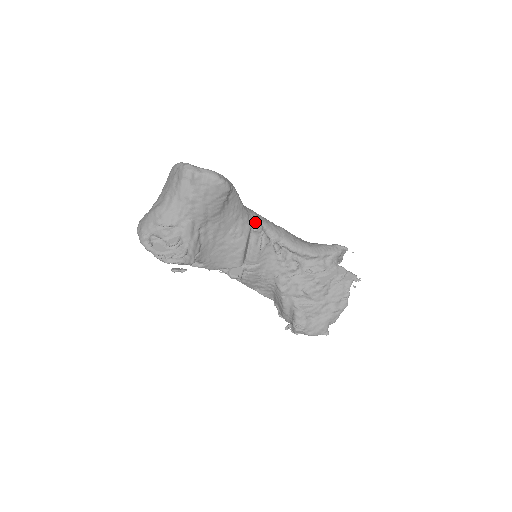
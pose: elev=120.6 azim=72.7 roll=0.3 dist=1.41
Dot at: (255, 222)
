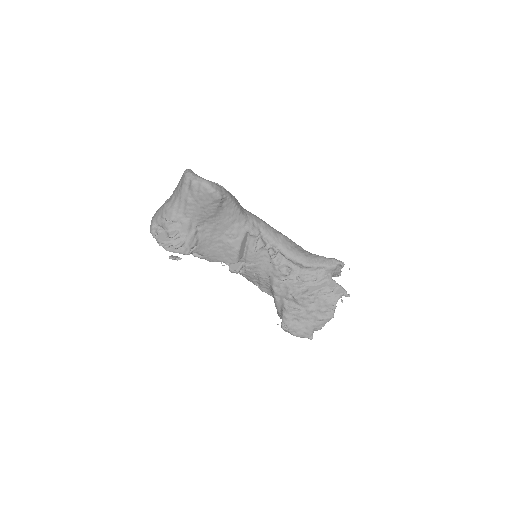
Dot at: (252, 227)
